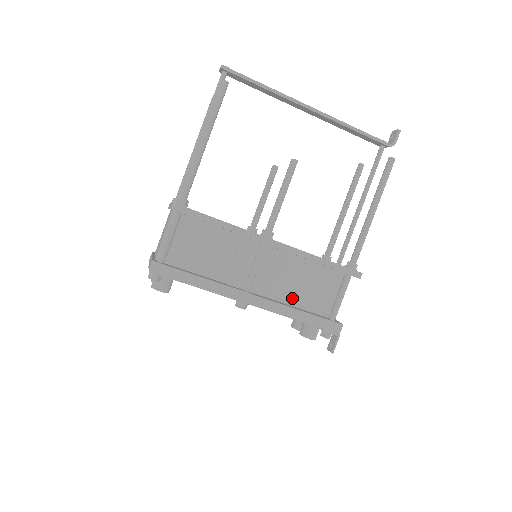
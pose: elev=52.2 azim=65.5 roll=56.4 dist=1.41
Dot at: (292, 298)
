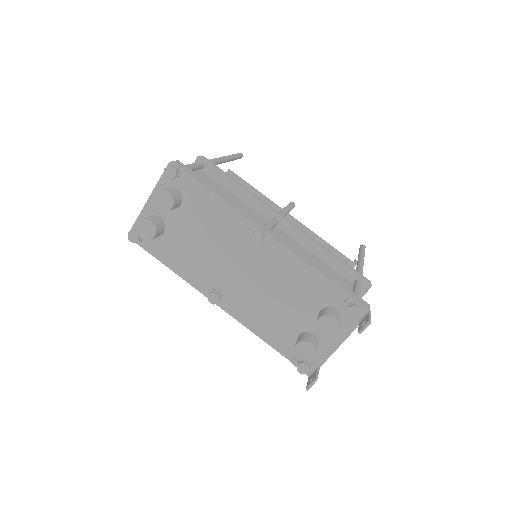
Dot at: occluded
